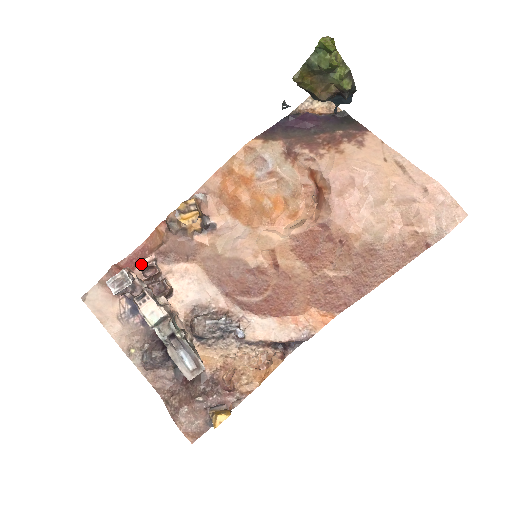
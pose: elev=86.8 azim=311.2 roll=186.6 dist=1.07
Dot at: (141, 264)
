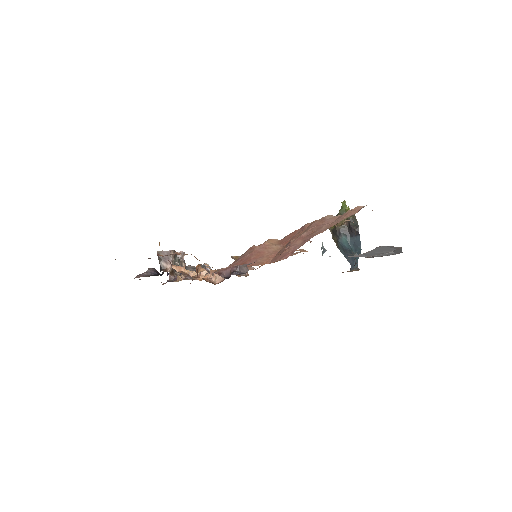
Dot at: occluded
